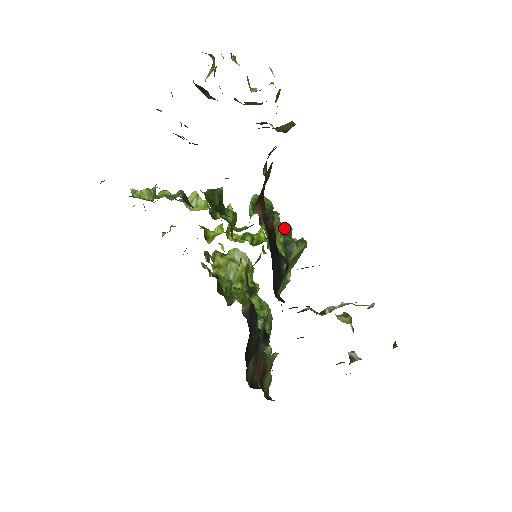
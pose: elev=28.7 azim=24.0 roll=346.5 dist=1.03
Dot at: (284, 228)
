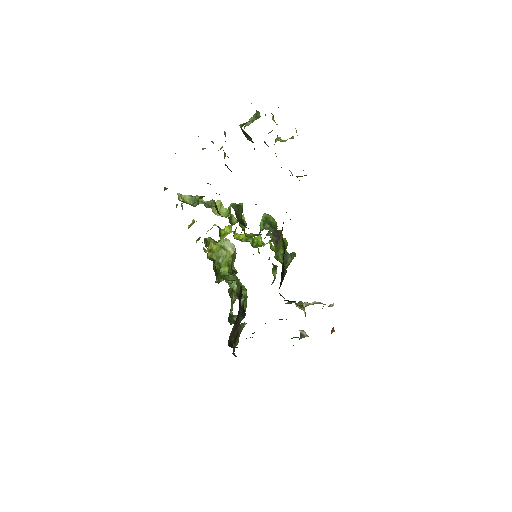
Dot at: (284, 243)
